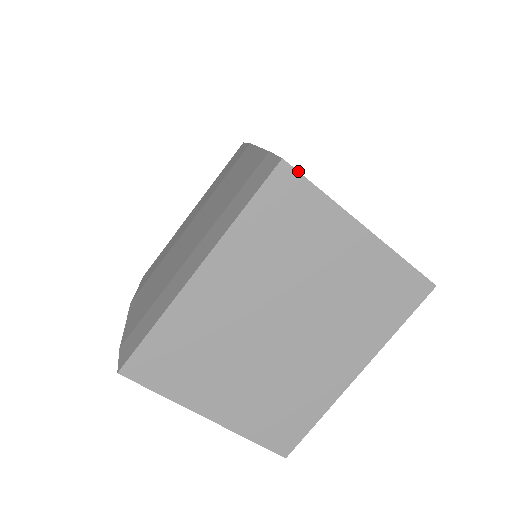
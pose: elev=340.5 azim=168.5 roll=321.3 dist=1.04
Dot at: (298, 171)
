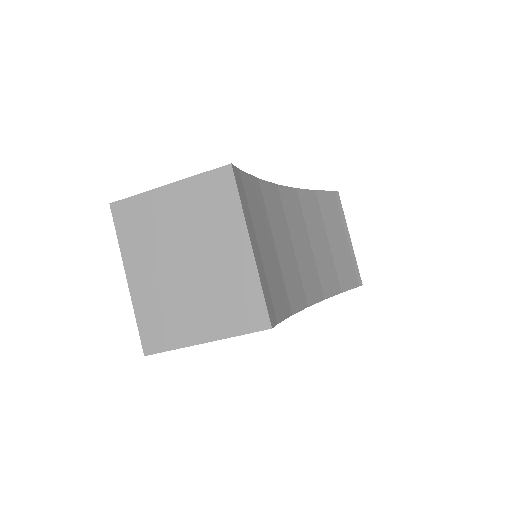
Dot at: (119, 200)
